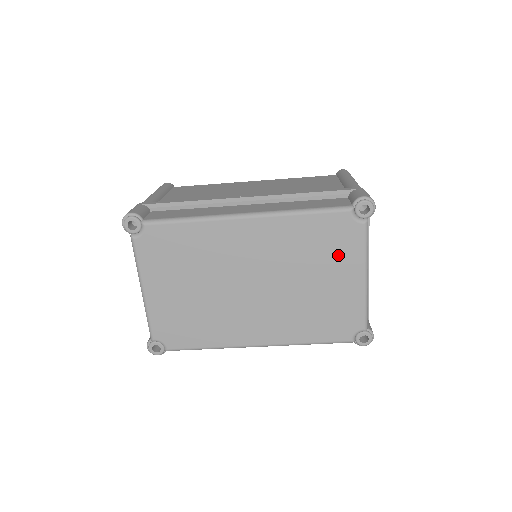
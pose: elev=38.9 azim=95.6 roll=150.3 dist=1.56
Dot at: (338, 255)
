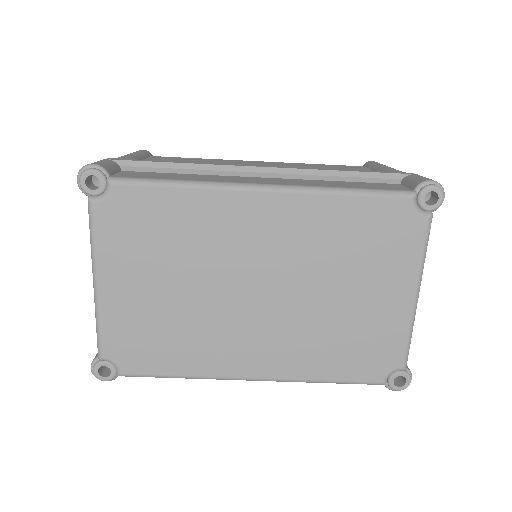
Dot at: (385, 260)
